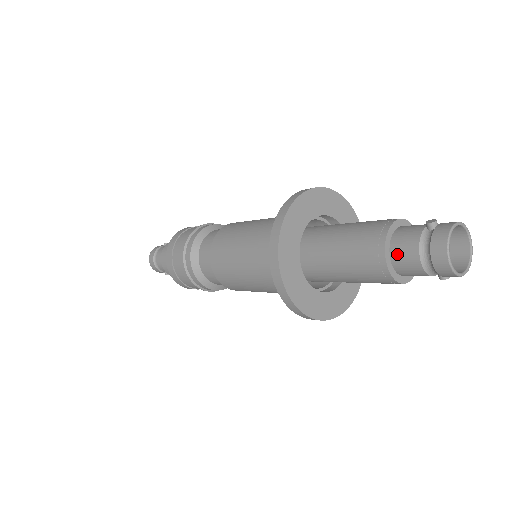
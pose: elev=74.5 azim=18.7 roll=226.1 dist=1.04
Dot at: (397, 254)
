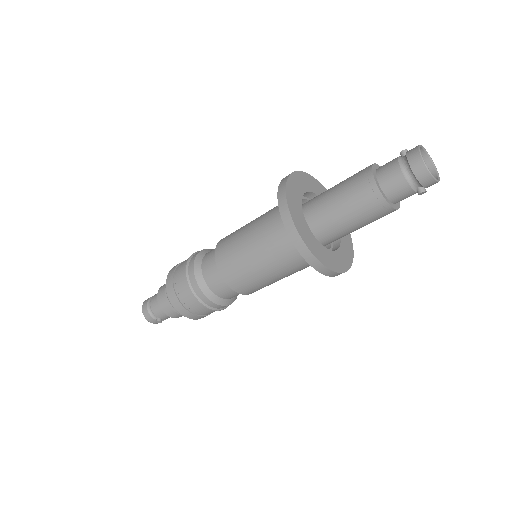
Dot at: (383, 175)
